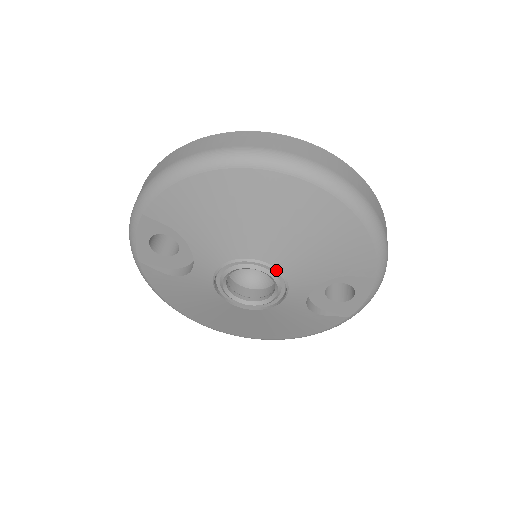
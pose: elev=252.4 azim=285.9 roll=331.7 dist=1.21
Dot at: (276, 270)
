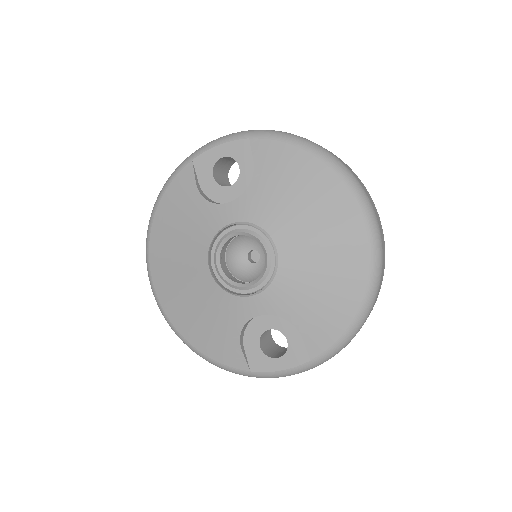
Dot at: (276, 268)
